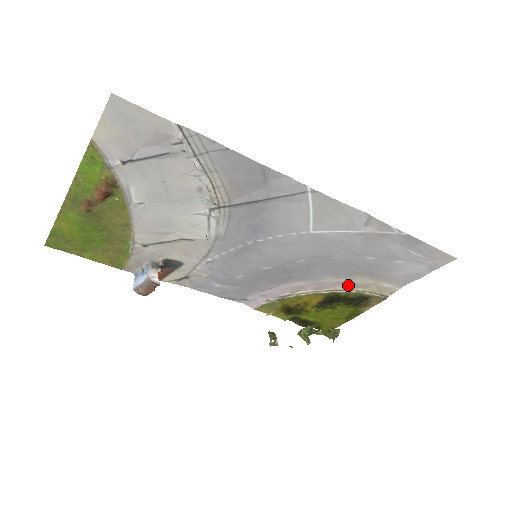
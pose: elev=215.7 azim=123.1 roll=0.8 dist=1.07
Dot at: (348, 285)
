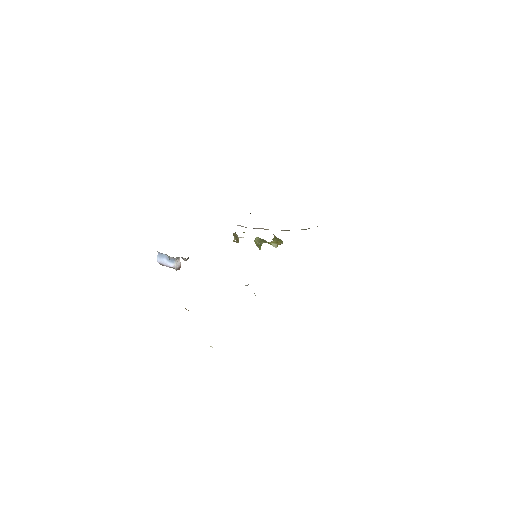
Dot at: occluded
